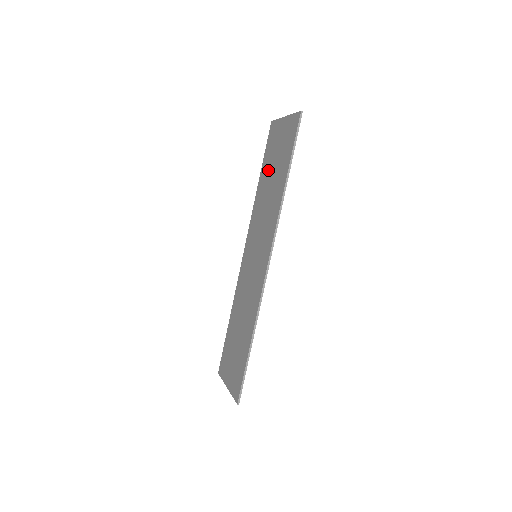
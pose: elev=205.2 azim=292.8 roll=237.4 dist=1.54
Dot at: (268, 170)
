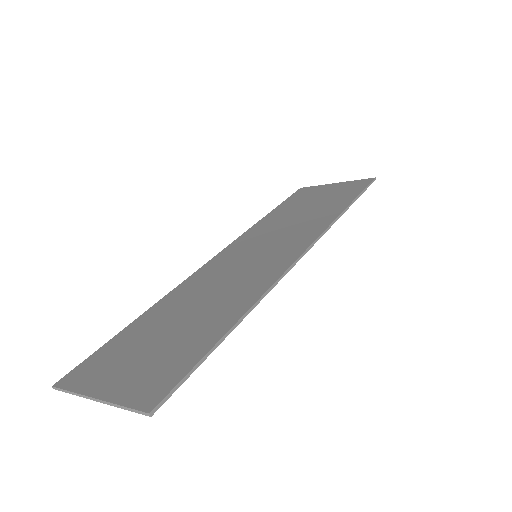
Dot at: (296, 206)
